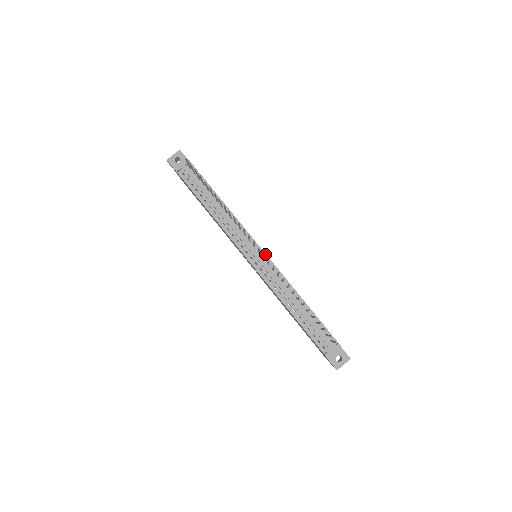
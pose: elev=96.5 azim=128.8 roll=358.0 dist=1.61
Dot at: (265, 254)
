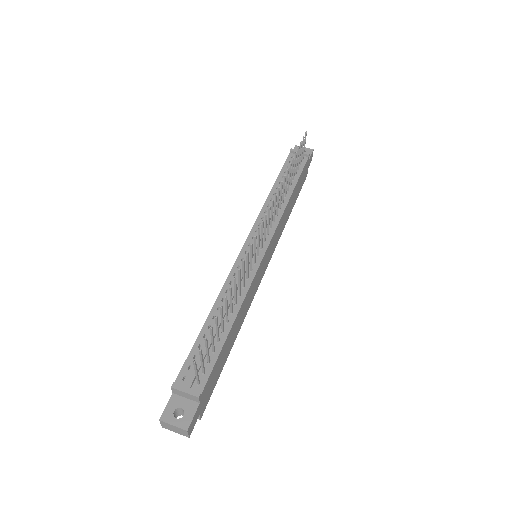
Dot at: (263, 255)
